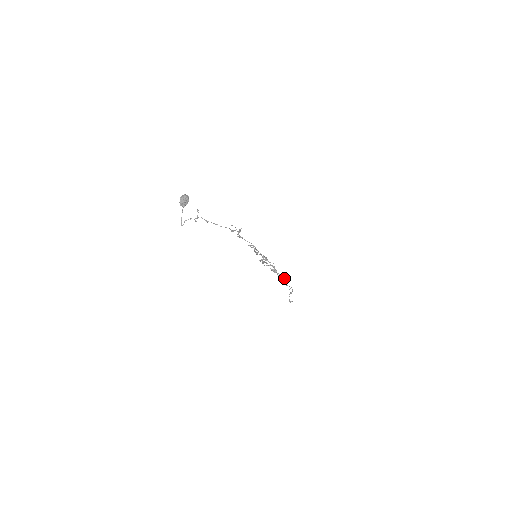
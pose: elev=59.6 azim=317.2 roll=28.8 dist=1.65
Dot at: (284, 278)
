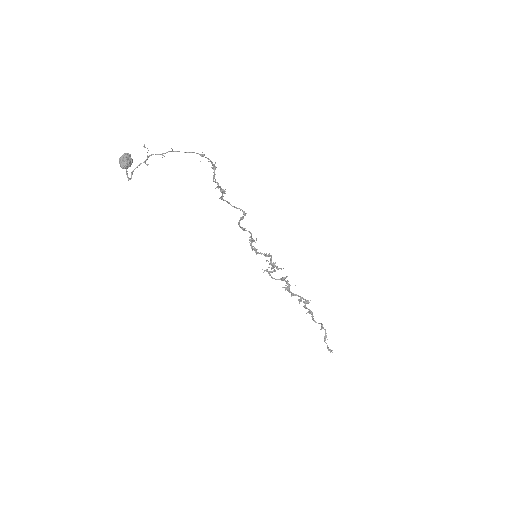
Dot at: (307, 302)
